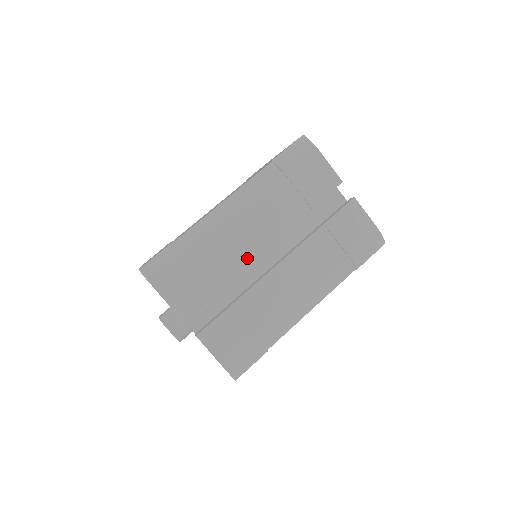
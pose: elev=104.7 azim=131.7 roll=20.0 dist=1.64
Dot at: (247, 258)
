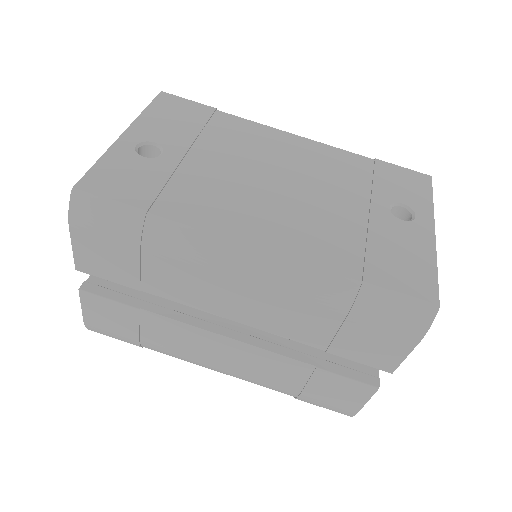
Dot at: (203, 306)
